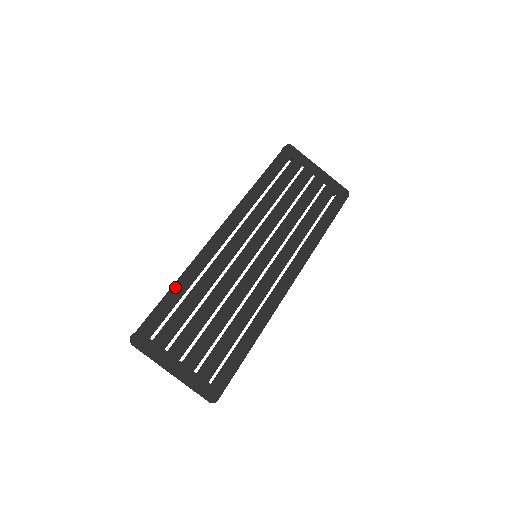
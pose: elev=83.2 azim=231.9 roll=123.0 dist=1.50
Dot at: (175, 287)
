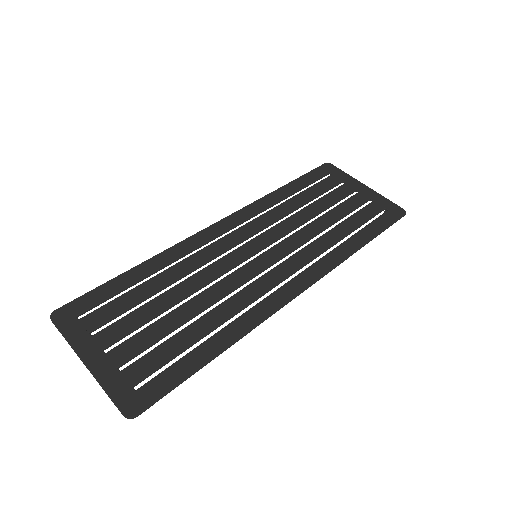
Dot at: (135, 269)
